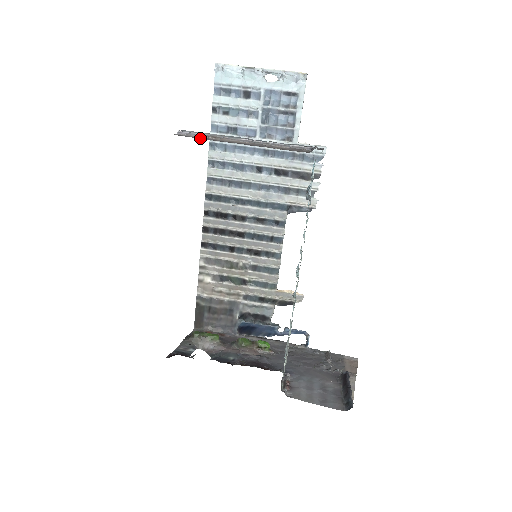
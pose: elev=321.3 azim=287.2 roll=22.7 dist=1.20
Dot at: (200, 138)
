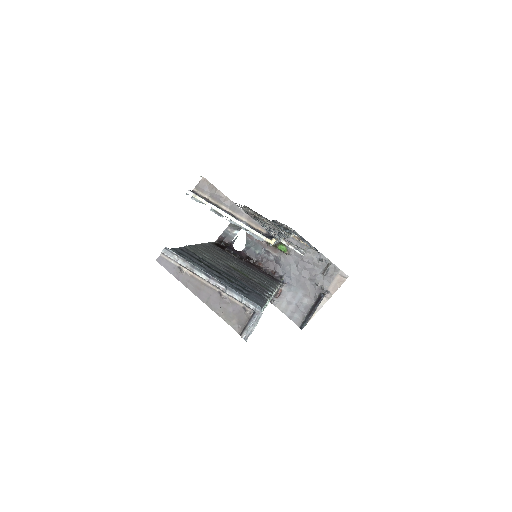
Dot at: (174, 274)
